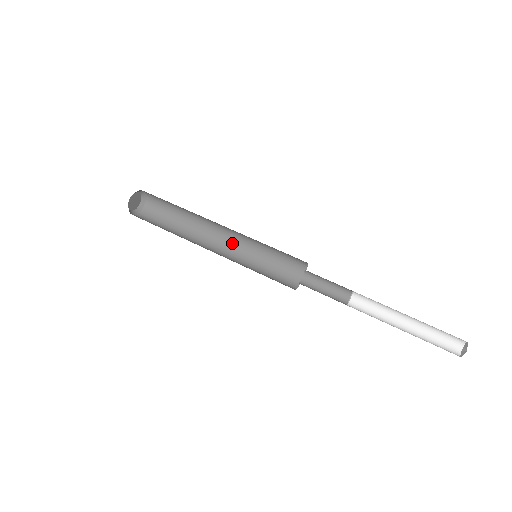
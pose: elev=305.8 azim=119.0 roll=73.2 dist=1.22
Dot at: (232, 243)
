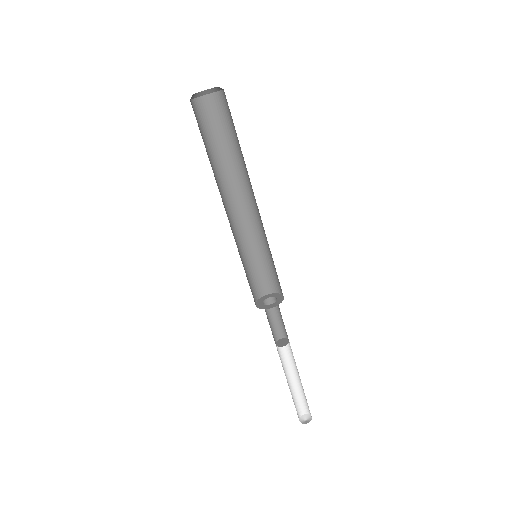
Dot at: (256, 217)
